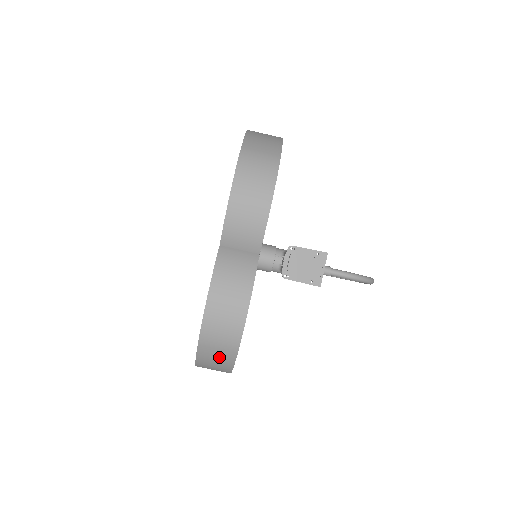
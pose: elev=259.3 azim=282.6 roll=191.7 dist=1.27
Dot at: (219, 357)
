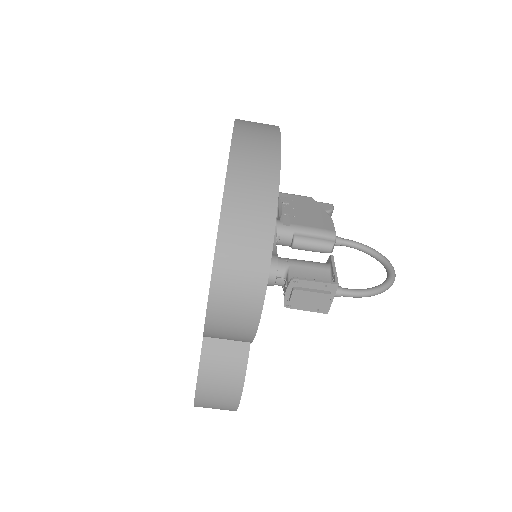
Dot at: occluded
